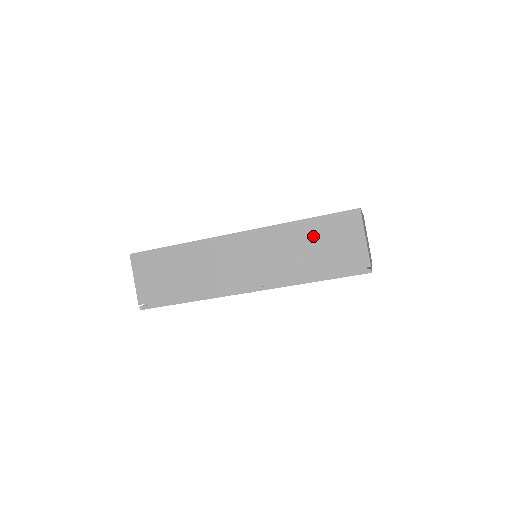
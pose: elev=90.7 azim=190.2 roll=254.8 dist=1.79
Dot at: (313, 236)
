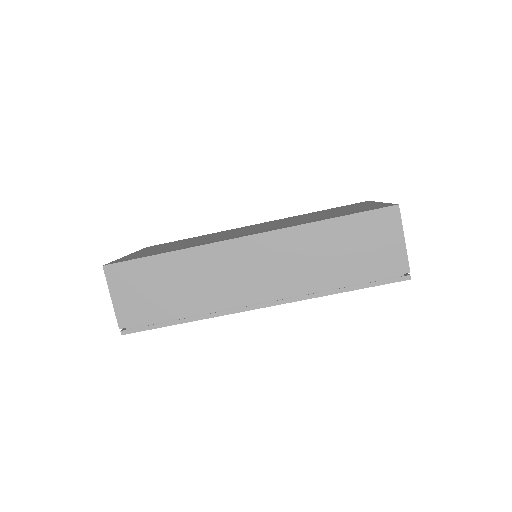
Dot at: (342, 238)
